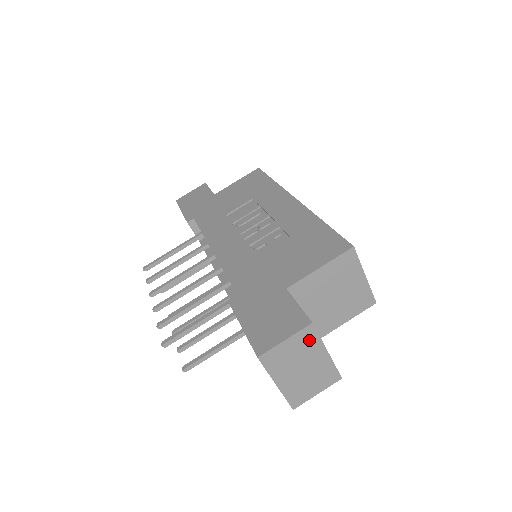
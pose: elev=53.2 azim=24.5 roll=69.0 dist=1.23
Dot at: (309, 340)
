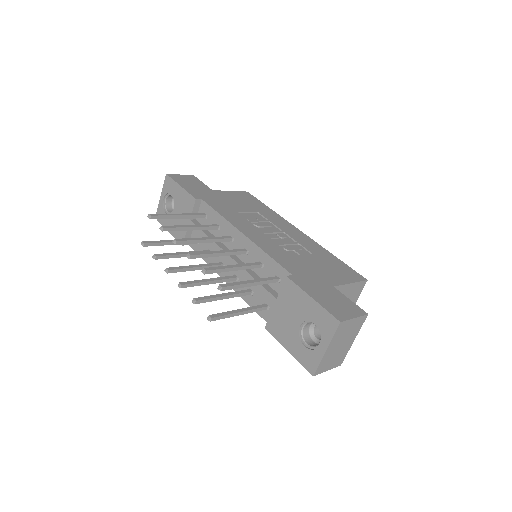
Dot at: (358, 326)
